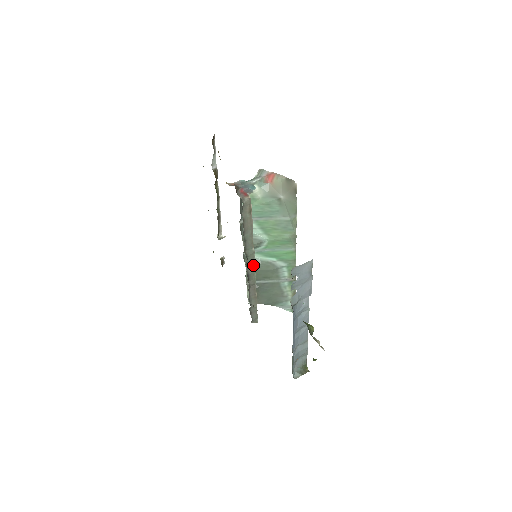
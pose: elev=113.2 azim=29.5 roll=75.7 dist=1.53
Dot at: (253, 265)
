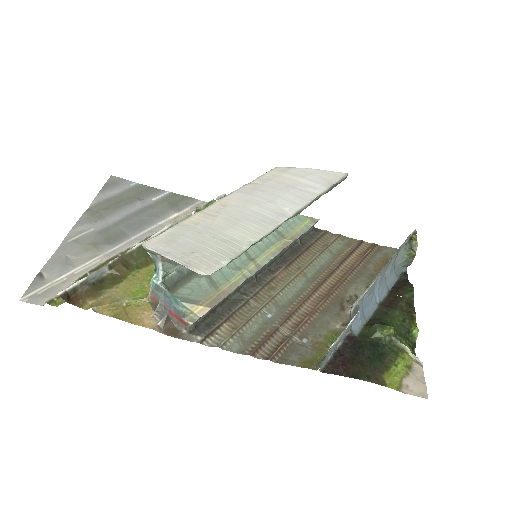
Dot at: (264, 265)
